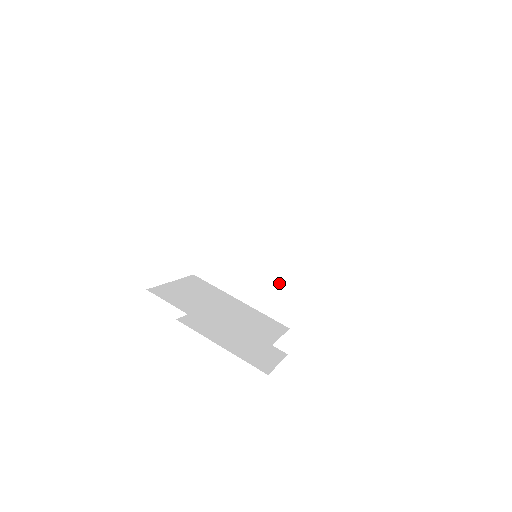
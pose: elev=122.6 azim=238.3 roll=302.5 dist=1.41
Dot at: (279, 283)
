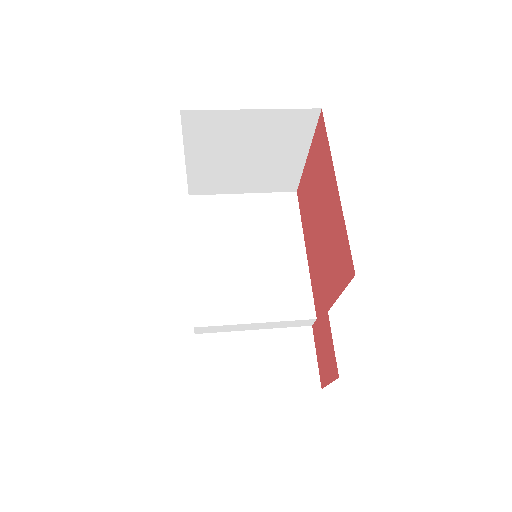
Dot at: (275, 305)
